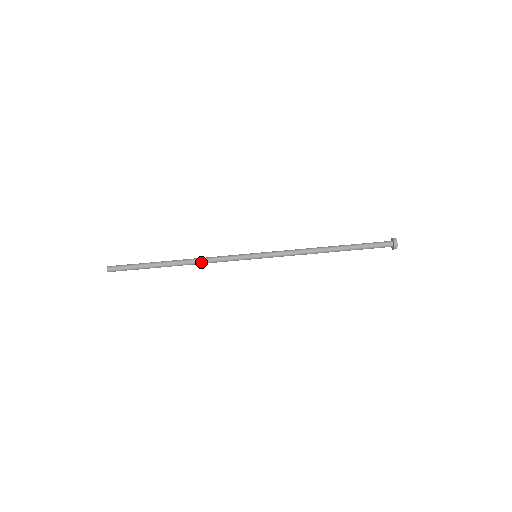
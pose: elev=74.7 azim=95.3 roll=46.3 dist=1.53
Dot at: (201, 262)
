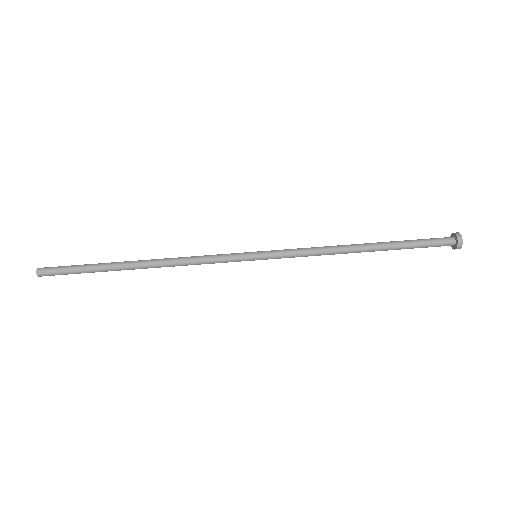
Dot at: occluded
